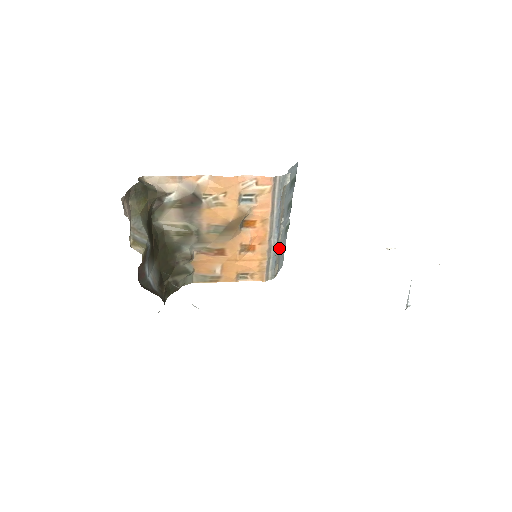
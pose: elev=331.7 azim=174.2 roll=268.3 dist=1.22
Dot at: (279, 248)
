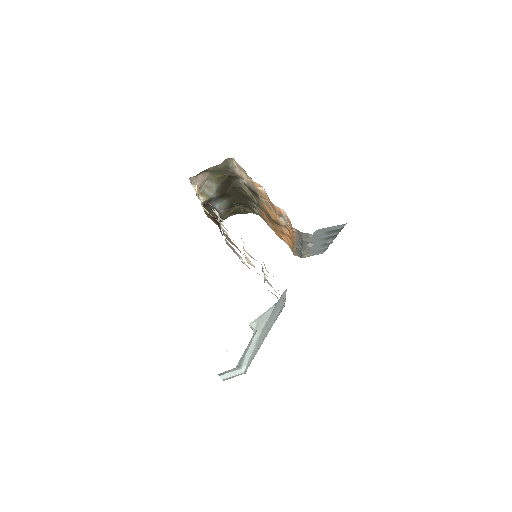
Dot at: (309, 250)
